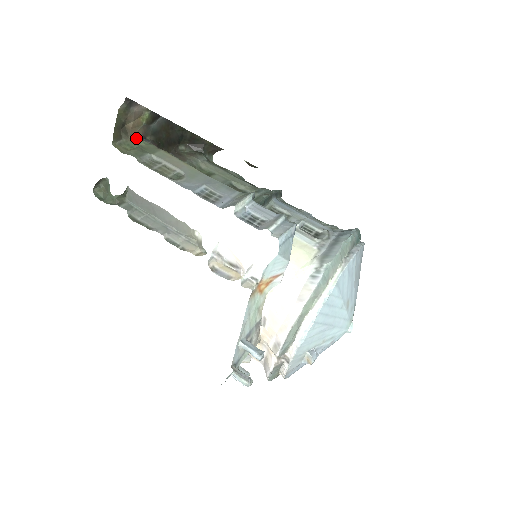
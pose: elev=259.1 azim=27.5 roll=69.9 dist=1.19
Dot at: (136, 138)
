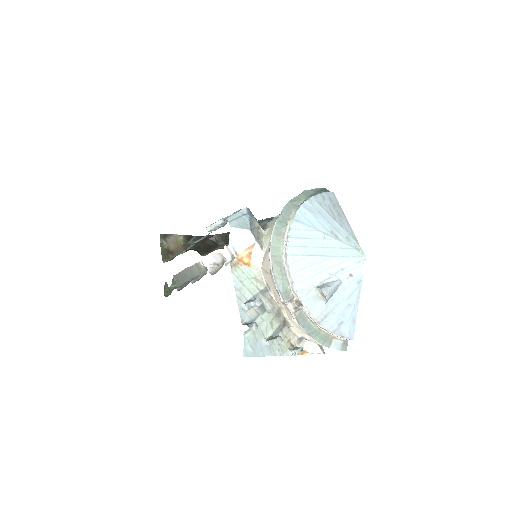
Dot at: occluded
